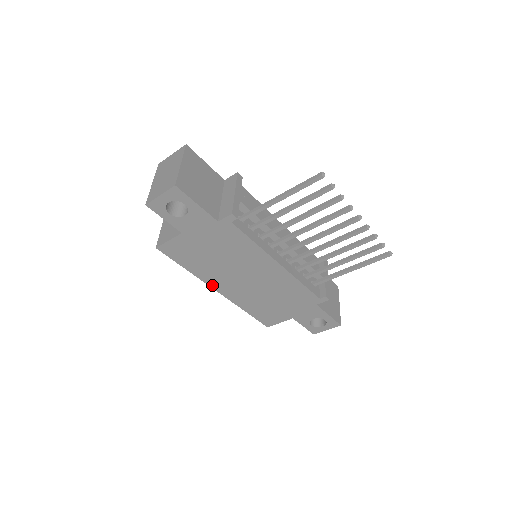
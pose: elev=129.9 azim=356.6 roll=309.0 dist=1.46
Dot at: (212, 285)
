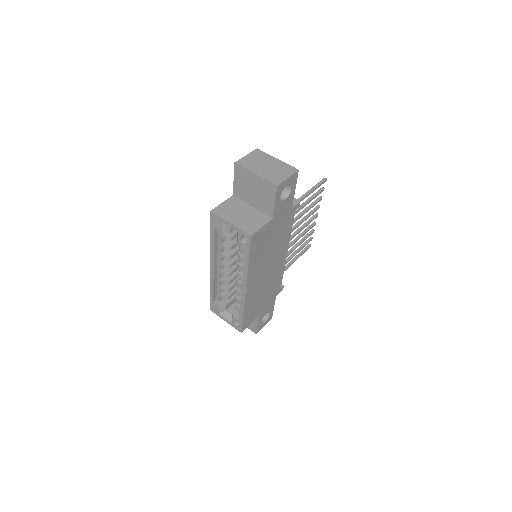
Dot at: (248, 282)
